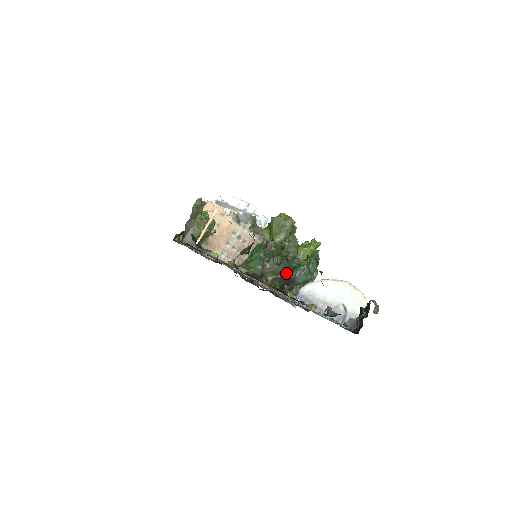
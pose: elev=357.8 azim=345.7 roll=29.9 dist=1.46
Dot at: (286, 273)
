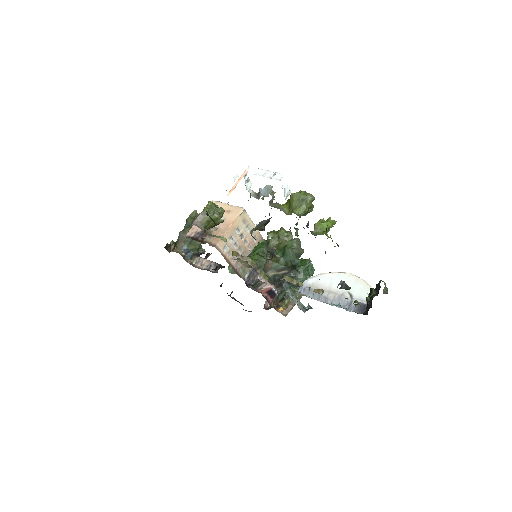
Dot at: (287, 270)
